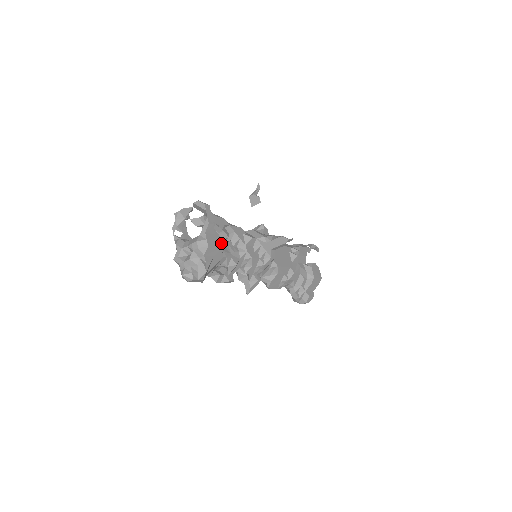
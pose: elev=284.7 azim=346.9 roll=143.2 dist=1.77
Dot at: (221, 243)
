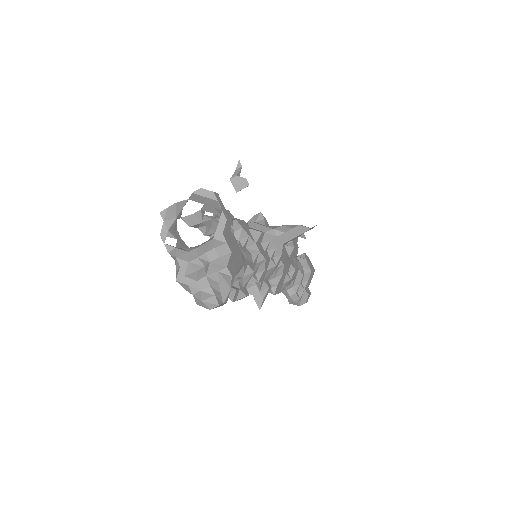
Dot at: occluded
